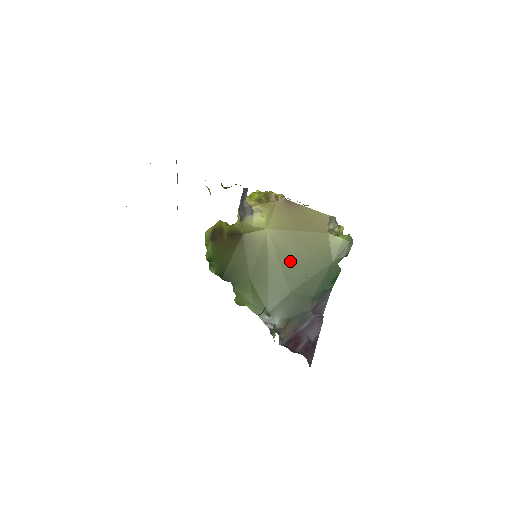
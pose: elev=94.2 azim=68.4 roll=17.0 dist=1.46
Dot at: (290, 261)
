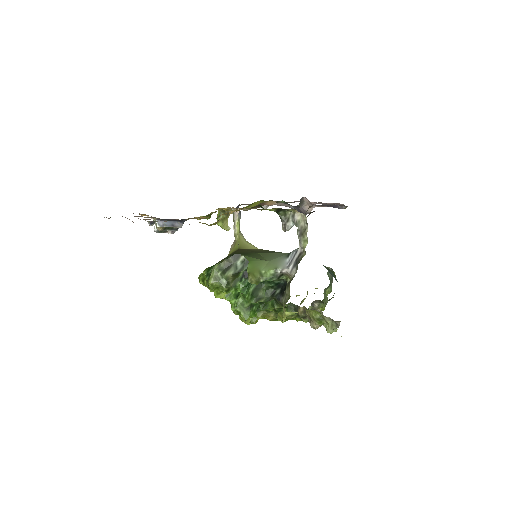
Dot at: occluded
